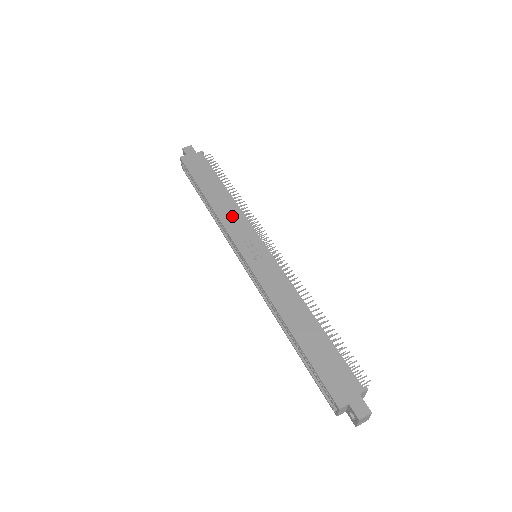
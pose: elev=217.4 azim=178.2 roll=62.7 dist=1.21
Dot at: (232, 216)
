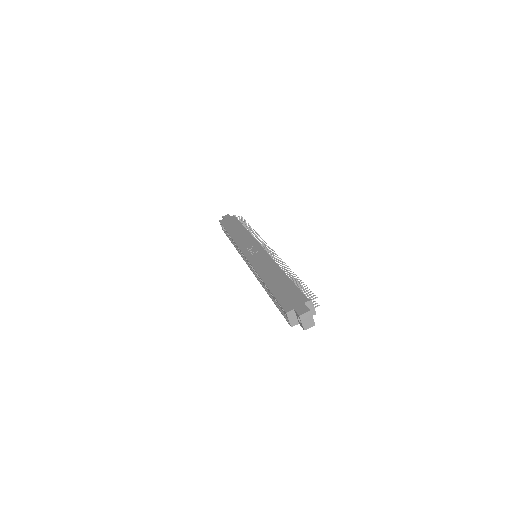
Dot at: (243, 238)
